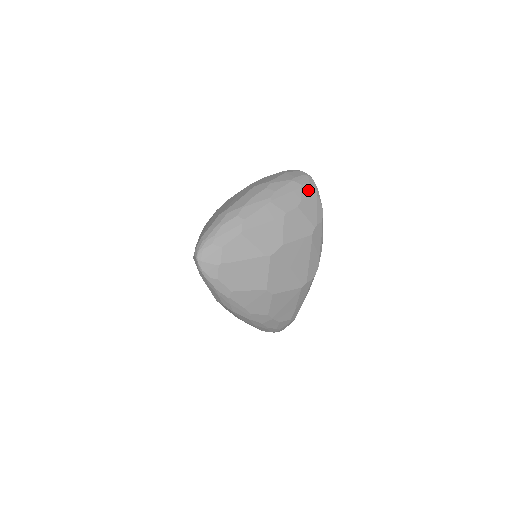
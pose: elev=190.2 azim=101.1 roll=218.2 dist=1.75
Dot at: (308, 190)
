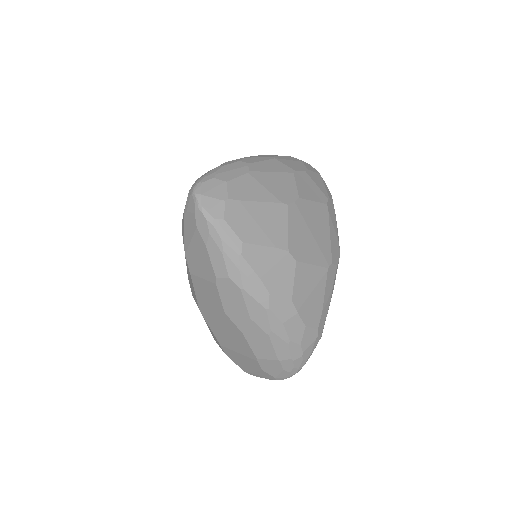
Dot at: (310, 167)
